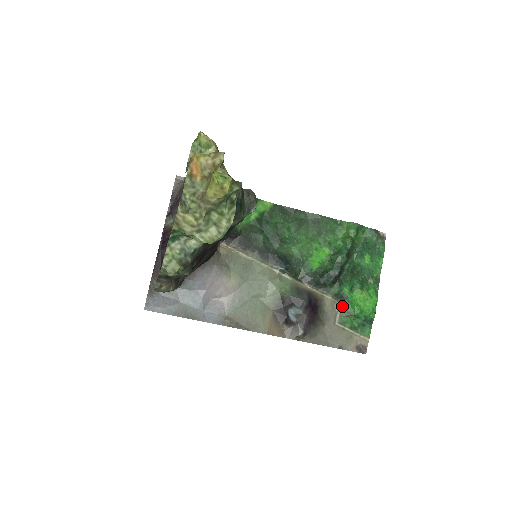
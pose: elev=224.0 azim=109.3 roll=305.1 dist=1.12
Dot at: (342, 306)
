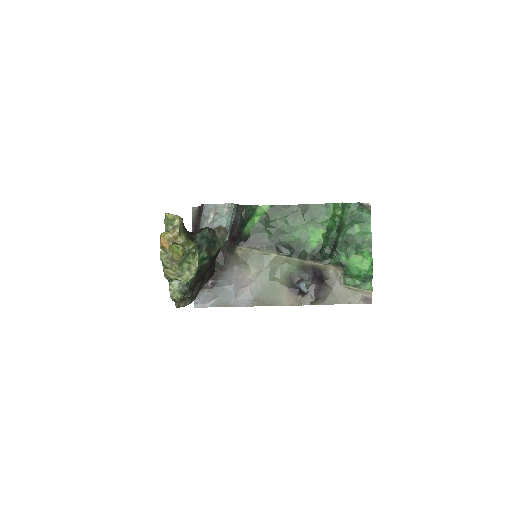
Dot at: (343, 271)
